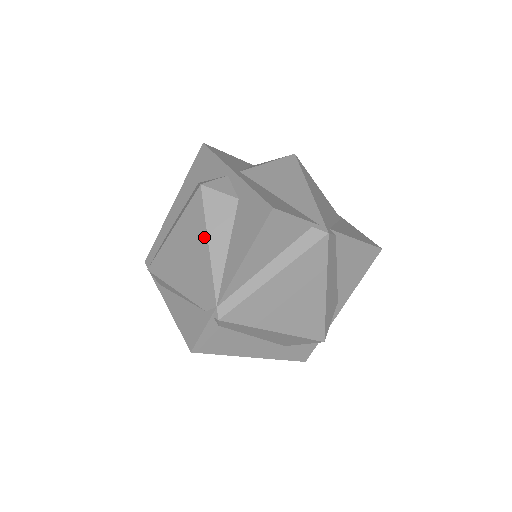
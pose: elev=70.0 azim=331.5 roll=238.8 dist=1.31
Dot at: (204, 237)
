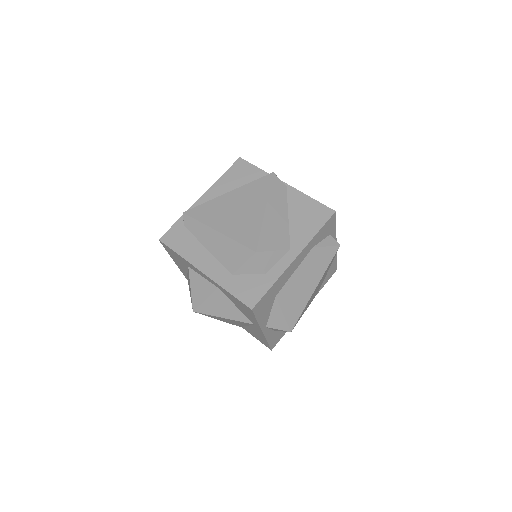
Dot at: occluded
